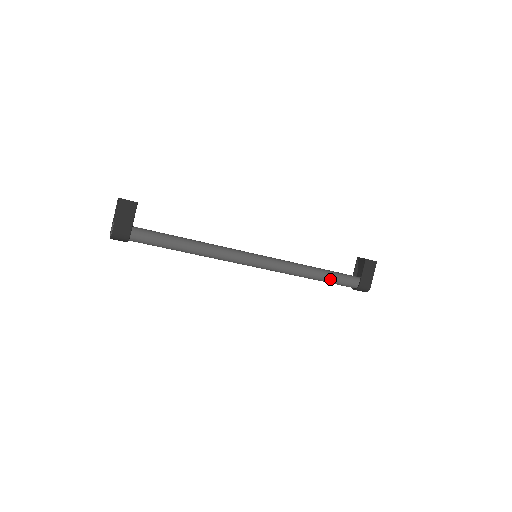
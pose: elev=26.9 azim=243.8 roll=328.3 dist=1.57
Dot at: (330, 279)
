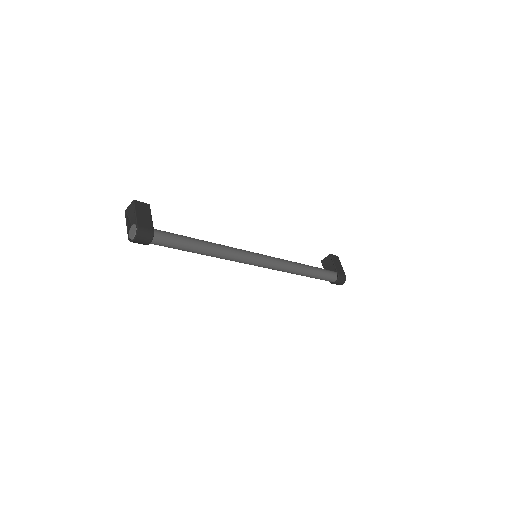
Dot at: (317, 271)
